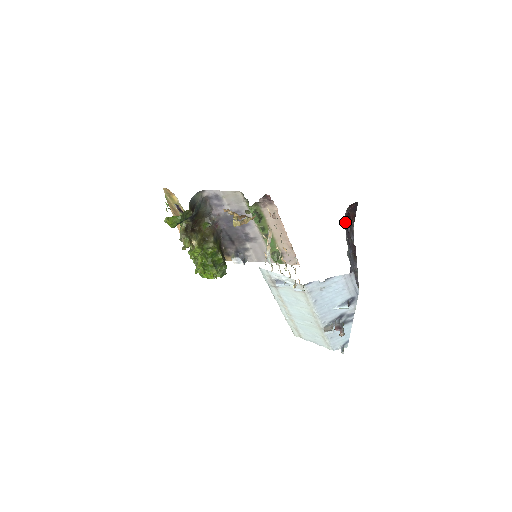
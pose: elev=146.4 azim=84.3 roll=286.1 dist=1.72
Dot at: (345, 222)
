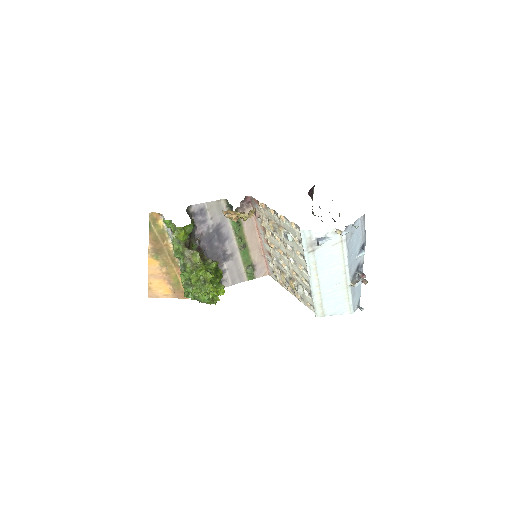
Dot at: occluded
